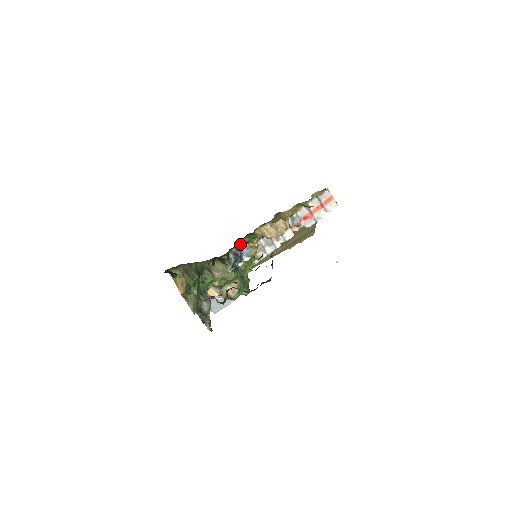
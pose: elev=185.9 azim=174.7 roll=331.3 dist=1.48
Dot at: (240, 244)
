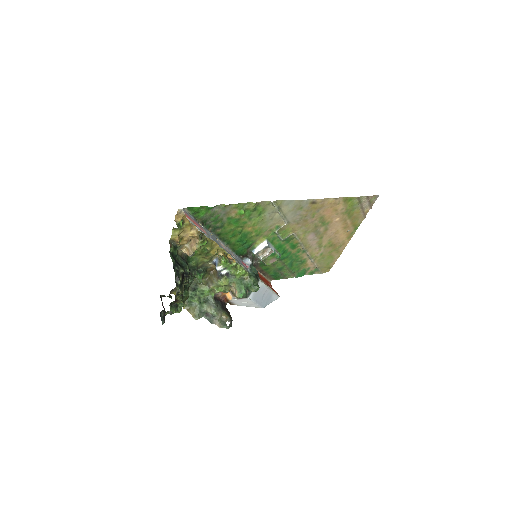
Dot at: (205, 260)
